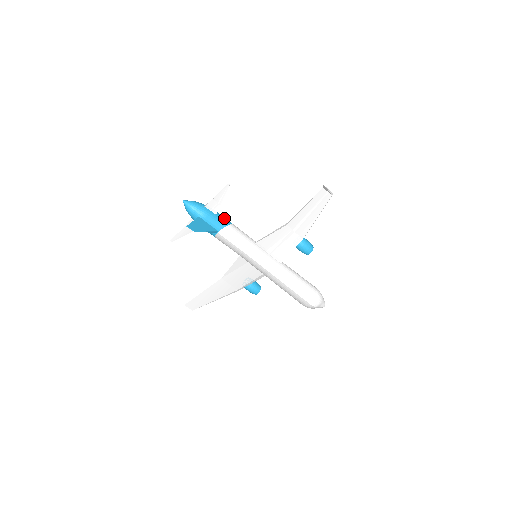
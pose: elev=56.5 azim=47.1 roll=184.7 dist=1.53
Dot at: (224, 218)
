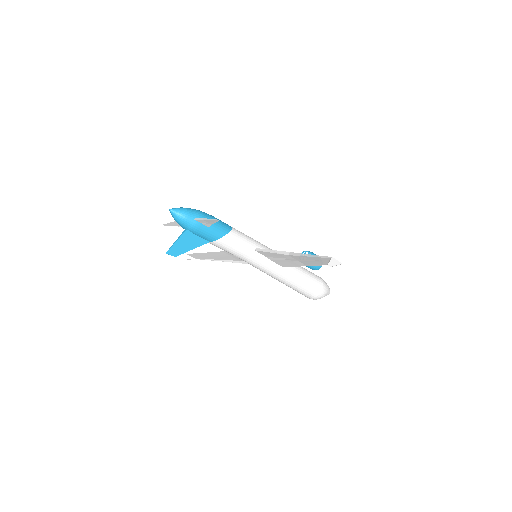
Dot at: (219, 228)
